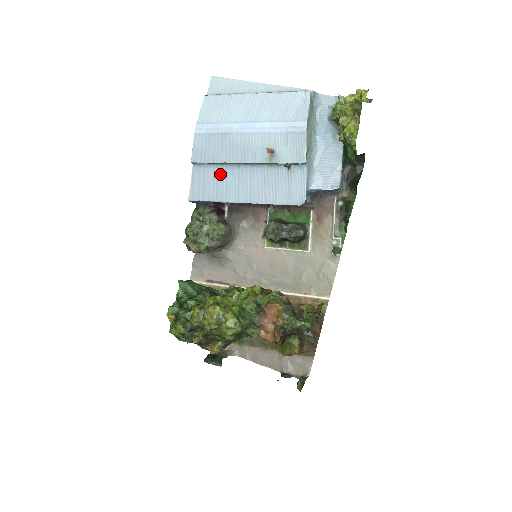
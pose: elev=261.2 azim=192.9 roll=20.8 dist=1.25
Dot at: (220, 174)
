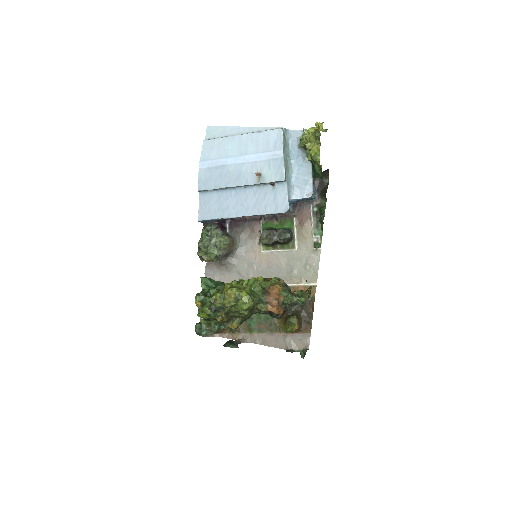
Dot at: (221, 197)
